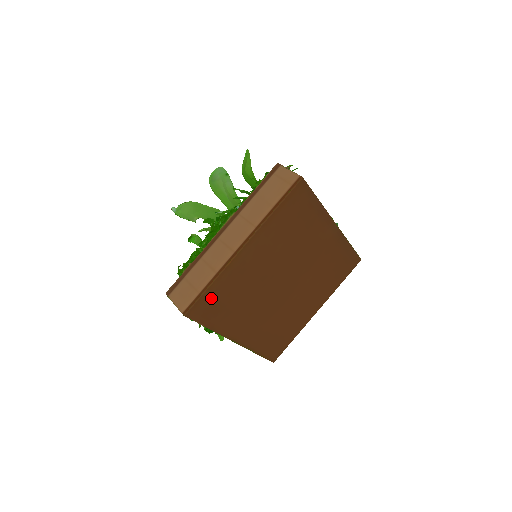
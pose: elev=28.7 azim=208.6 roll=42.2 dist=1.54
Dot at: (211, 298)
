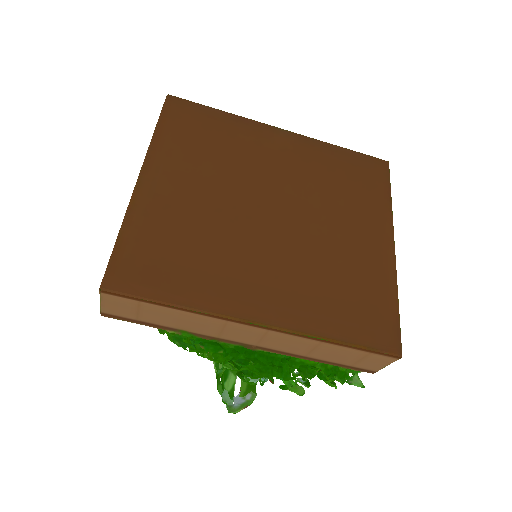
Dot at: (137, 254)
